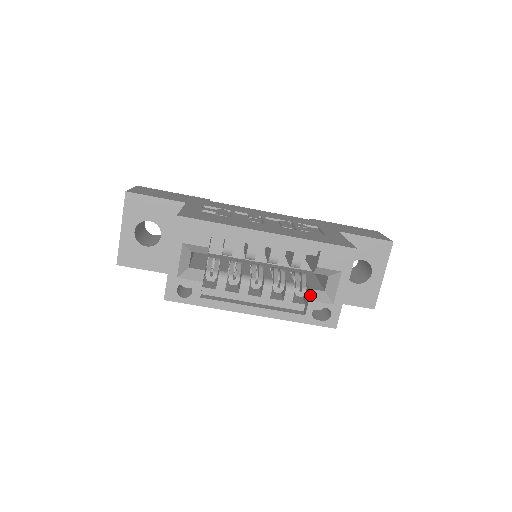
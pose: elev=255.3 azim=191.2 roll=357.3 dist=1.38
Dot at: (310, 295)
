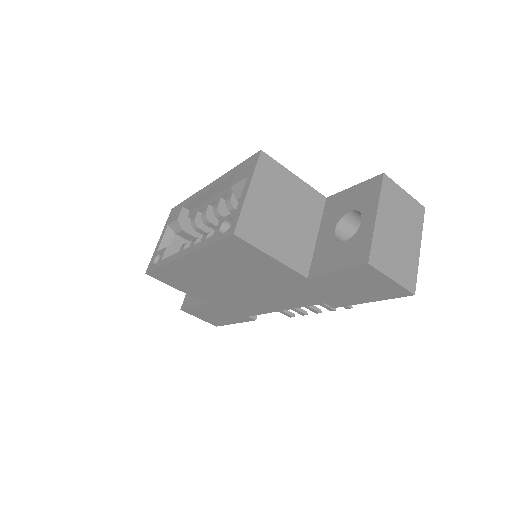
Dot at: occluded
